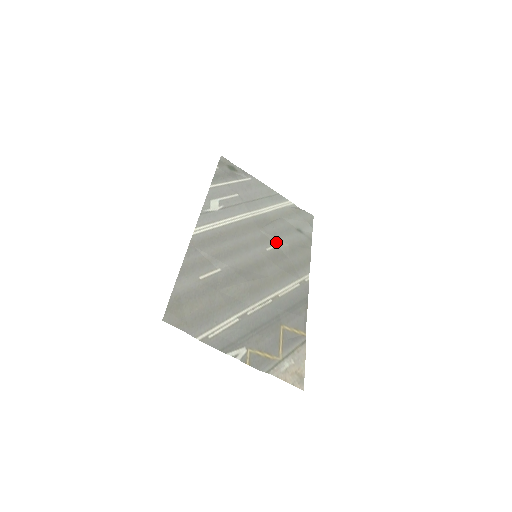
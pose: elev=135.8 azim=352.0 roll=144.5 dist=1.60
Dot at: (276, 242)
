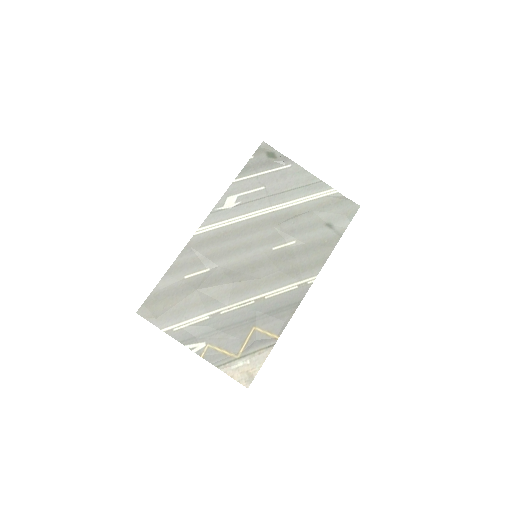
Dot at: (289, 240)
